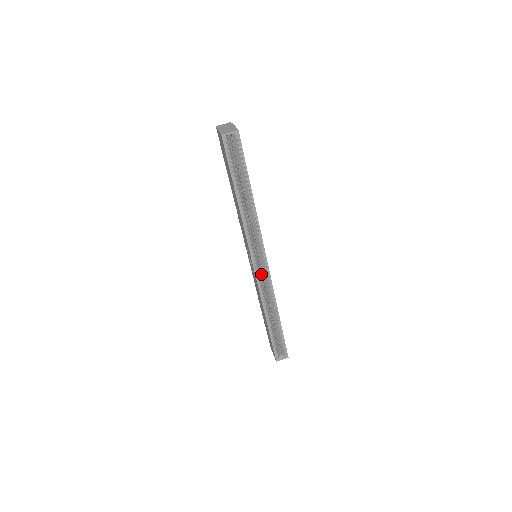
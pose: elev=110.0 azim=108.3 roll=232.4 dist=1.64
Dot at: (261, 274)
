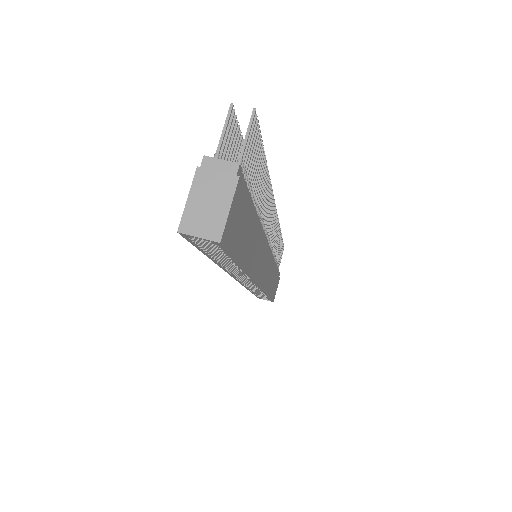
Dot at: occluded
